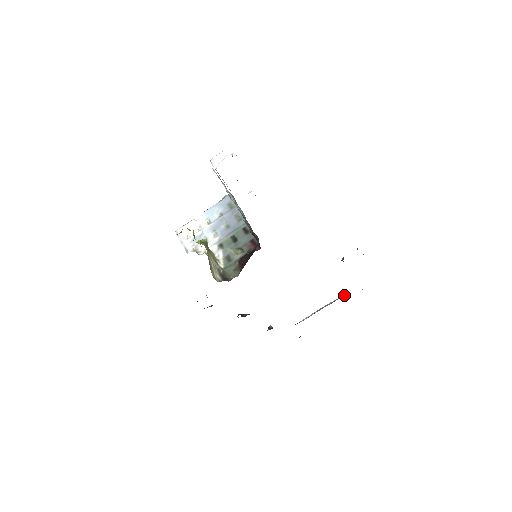
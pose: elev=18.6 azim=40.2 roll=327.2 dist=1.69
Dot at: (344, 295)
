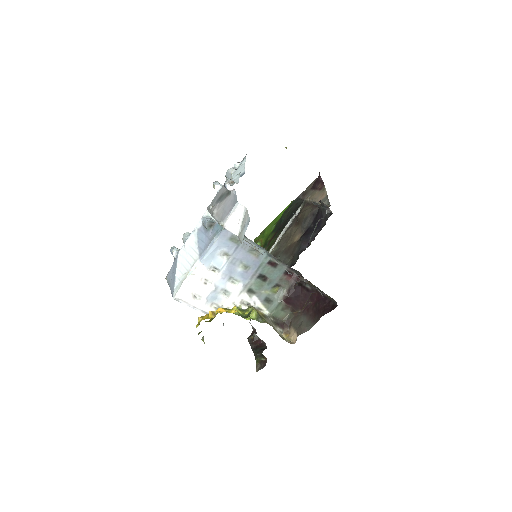
Dot at: (299, 211)
